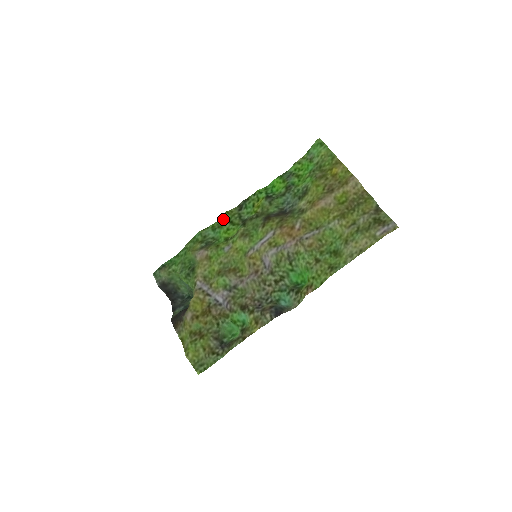
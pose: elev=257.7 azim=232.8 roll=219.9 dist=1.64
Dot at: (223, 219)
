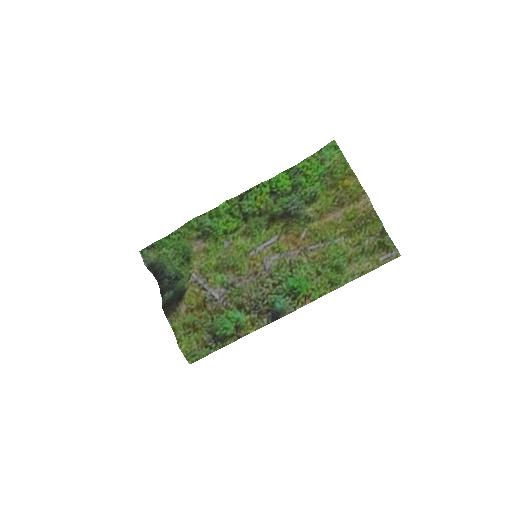
Dot at: (222, 208)
